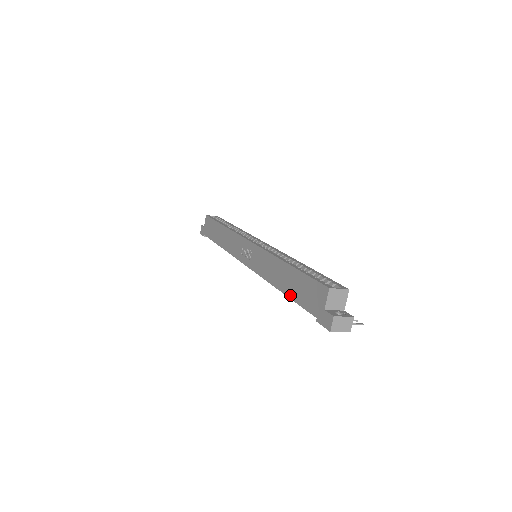
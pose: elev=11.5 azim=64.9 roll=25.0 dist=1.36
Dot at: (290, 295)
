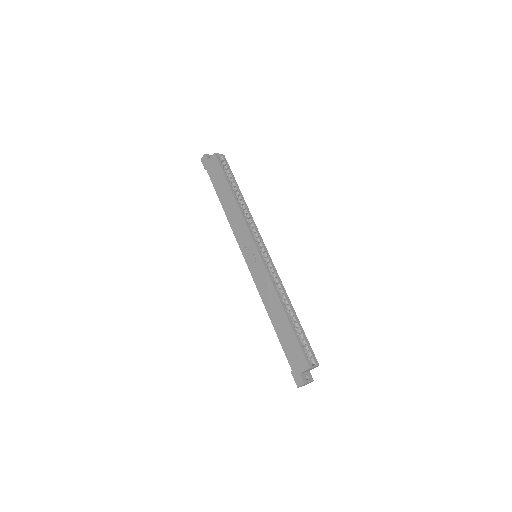
Dot at: (278, 334)
